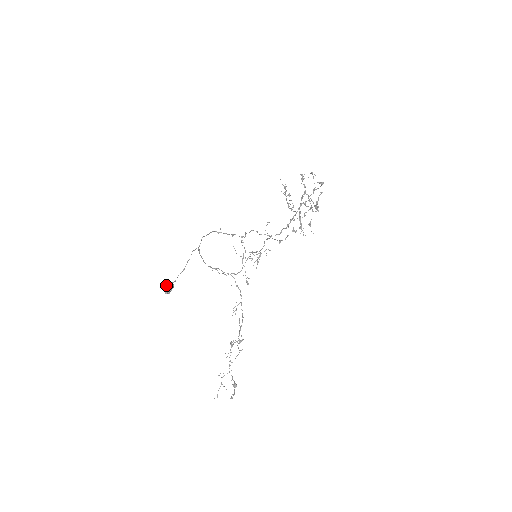
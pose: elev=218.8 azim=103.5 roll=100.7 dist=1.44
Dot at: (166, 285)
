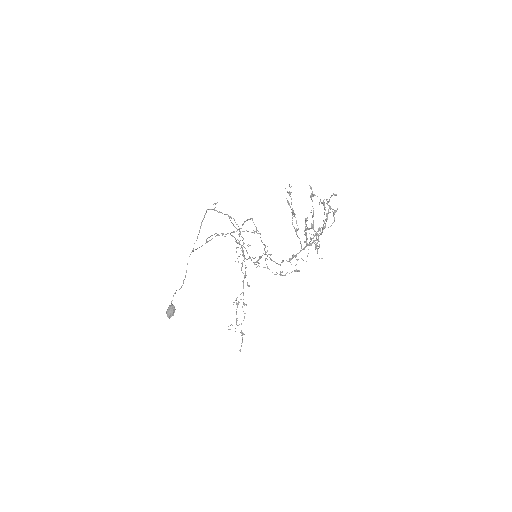
Dot at: (168, 313)
